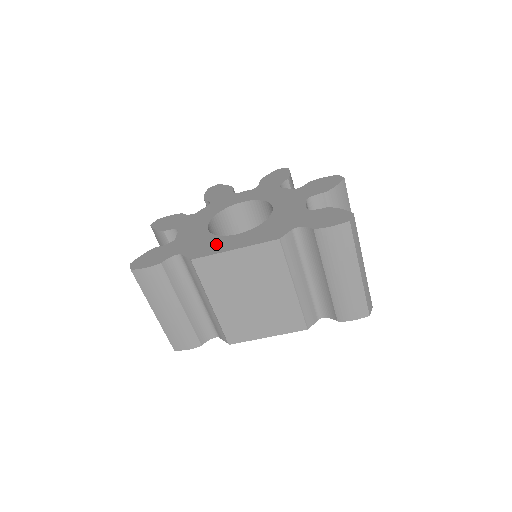
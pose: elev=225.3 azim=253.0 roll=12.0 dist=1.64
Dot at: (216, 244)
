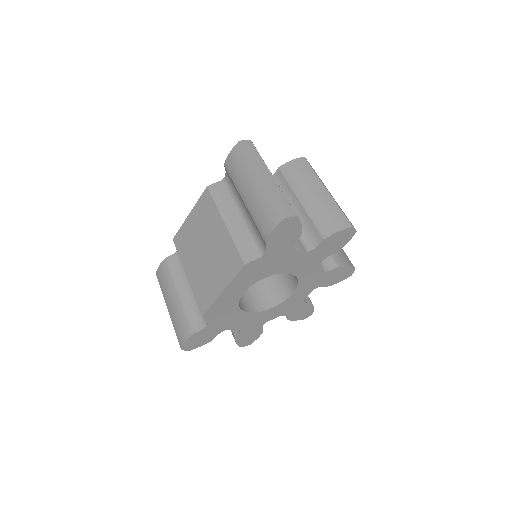
Dot at: occluded
